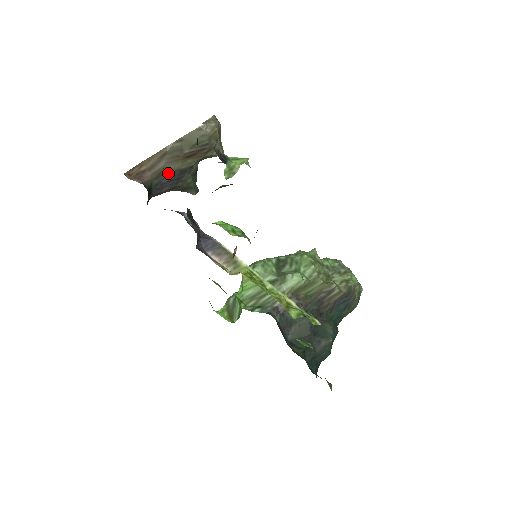
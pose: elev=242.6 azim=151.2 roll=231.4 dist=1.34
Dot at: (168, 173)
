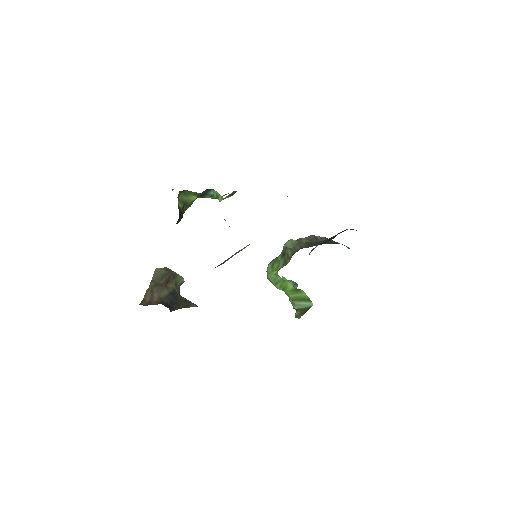
Dot at: (165, 299)
